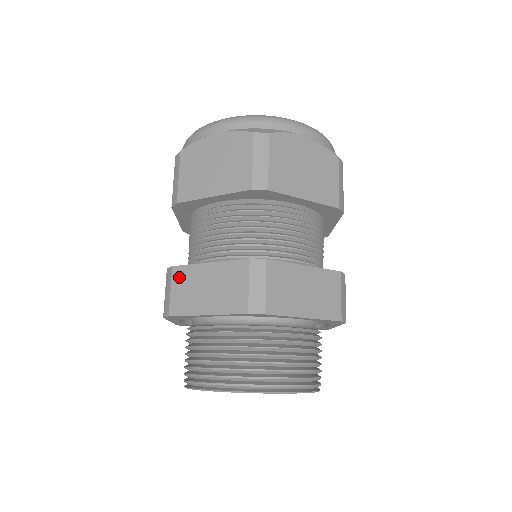
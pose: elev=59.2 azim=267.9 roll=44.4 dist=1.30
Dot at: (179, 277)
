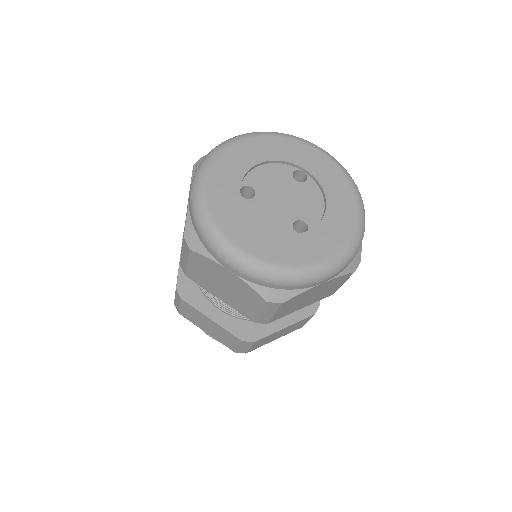
Dot at: (187, 307)
